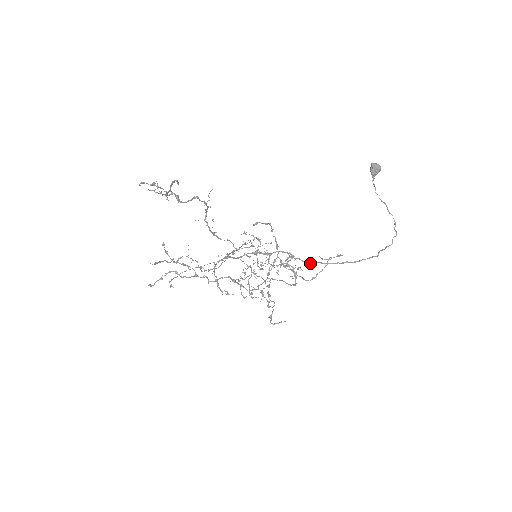
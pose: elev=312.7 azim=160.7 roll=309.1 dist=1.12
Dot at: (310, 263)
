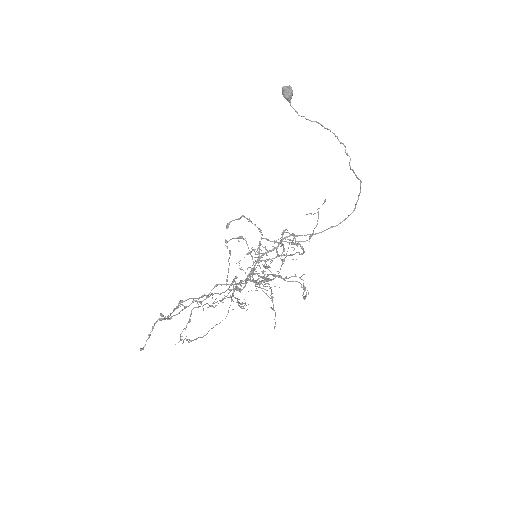
Dot at: occluded
